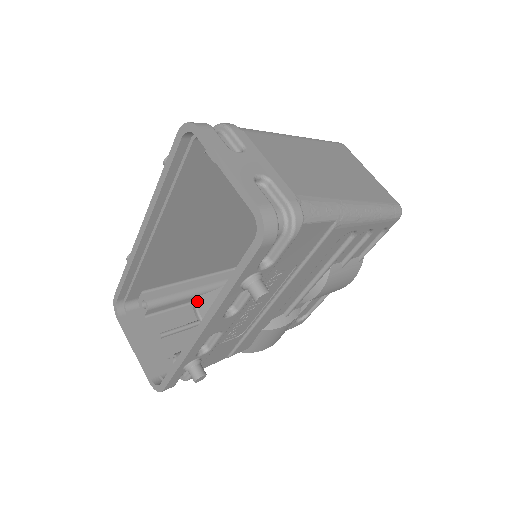
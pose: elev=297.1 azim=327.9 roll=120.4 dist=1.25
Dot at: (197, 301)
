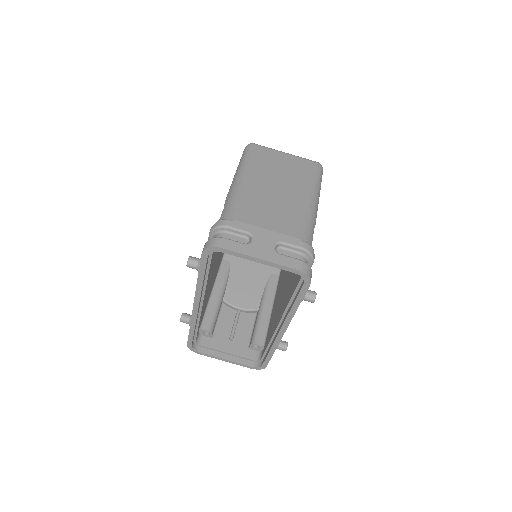
Dot at: (226, 300)
